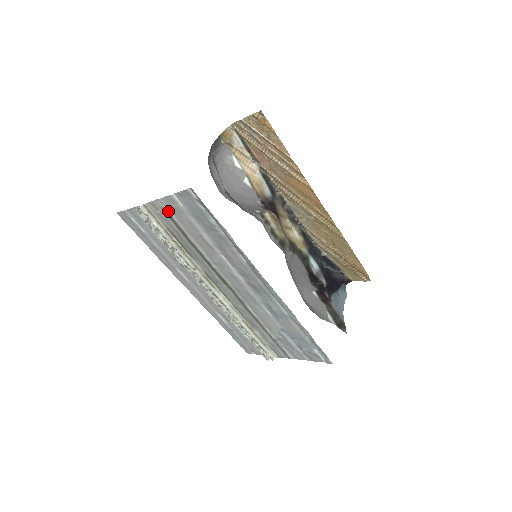
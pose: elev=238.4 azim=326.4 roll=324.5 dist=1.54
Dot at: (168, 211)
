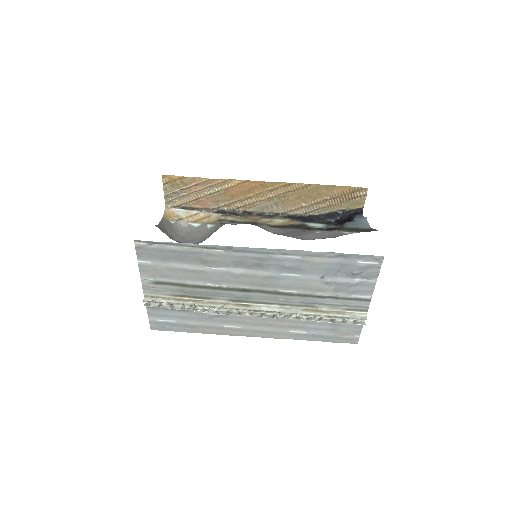
Dot at: (155, 280)
